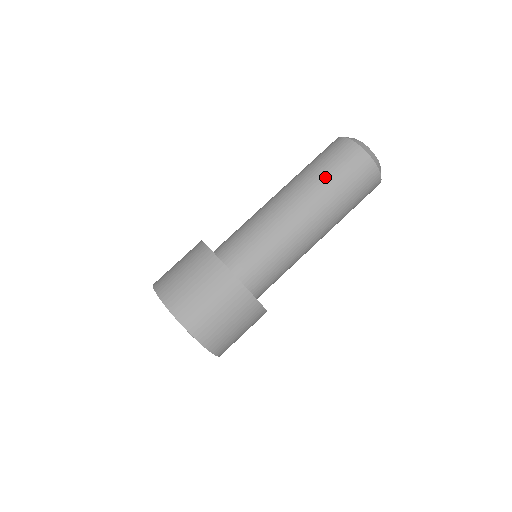
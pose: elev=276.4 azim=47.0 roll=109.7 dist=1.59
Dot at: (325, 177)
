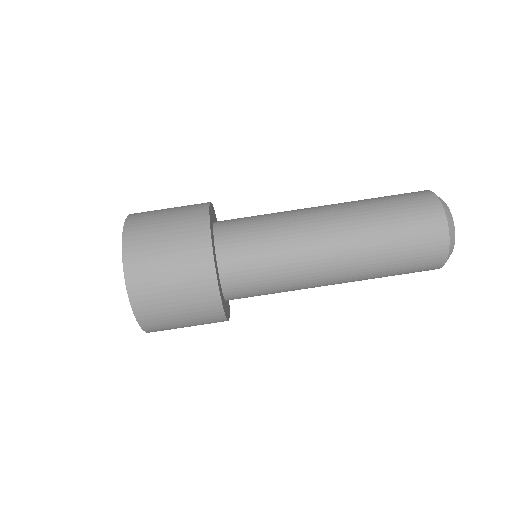
Dot at: (381, 211)
